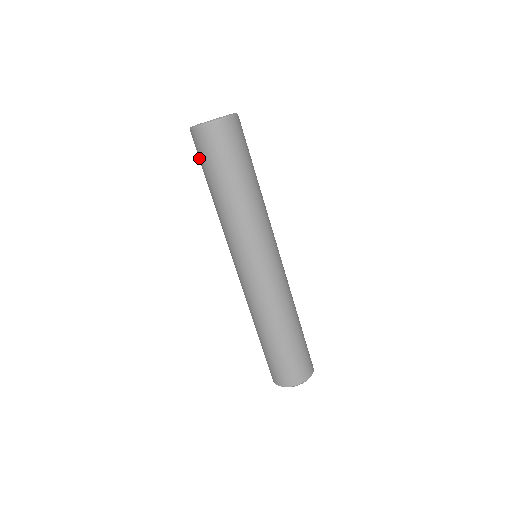
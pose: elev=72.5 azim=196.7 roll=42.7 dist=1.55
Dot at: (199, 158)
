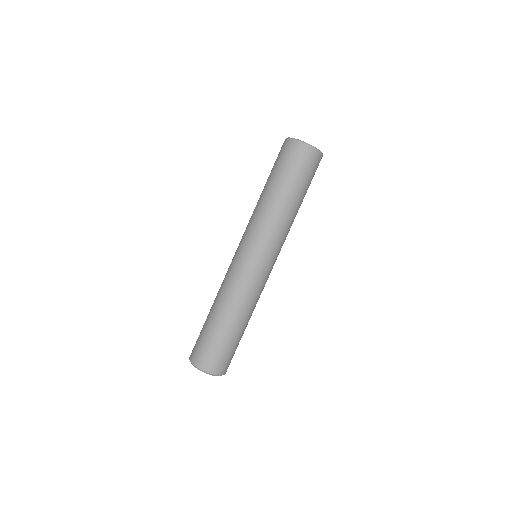
Dot at: (288, 163)
